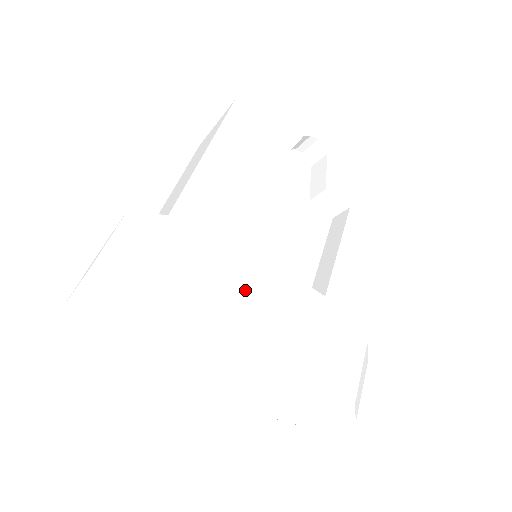
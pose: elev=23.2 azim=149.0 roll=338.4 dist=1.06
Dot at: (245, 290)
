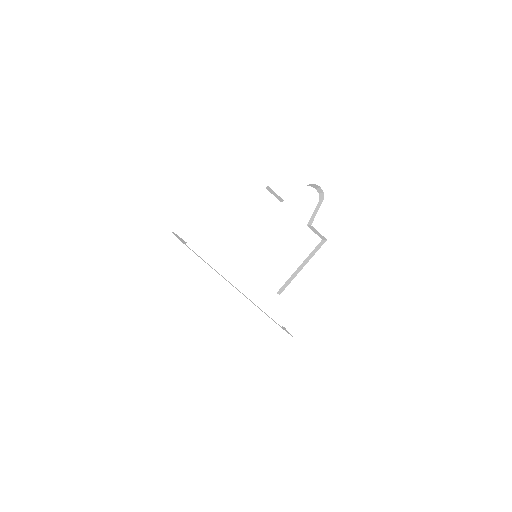
Dot at: (214, 288)
